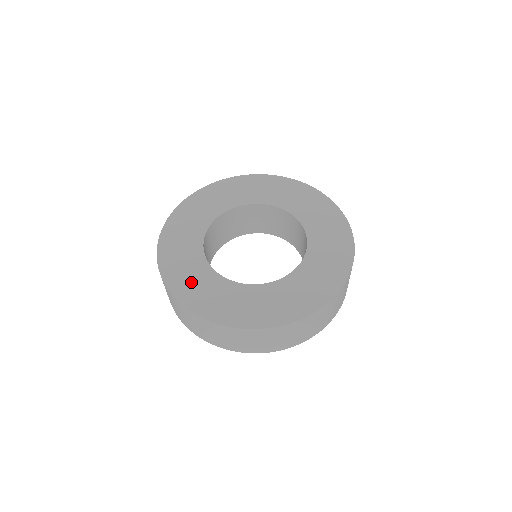
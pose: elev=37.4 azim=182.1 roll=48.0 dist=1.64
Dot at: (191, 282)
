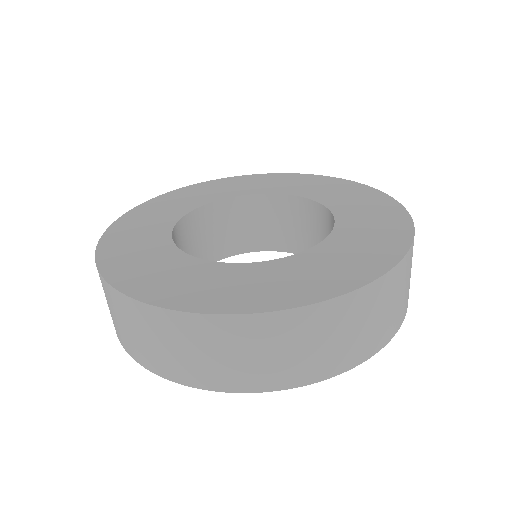
Dot at: (131, 245)
